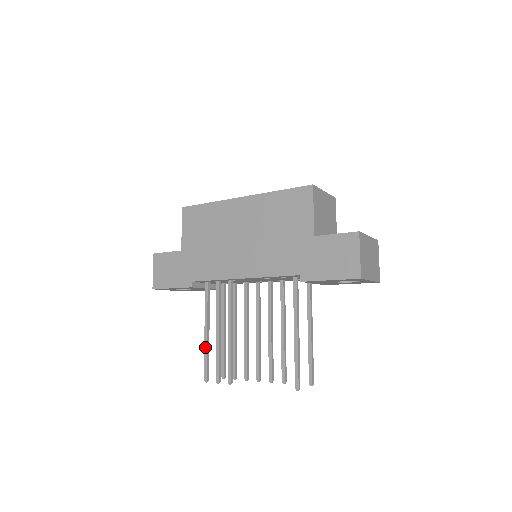
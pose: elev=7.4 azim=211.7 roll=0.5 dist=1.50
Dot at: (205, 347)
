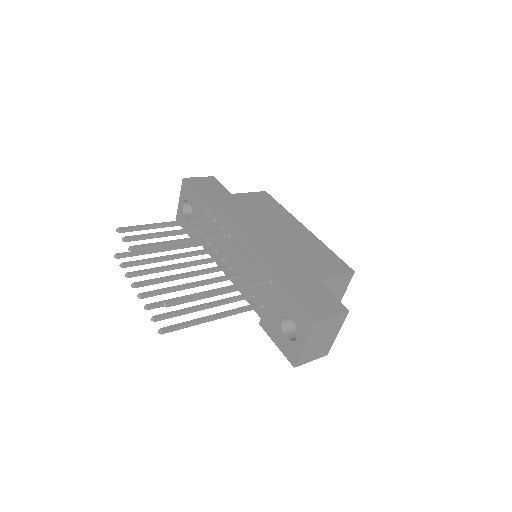
Dot at: (153, 224)
